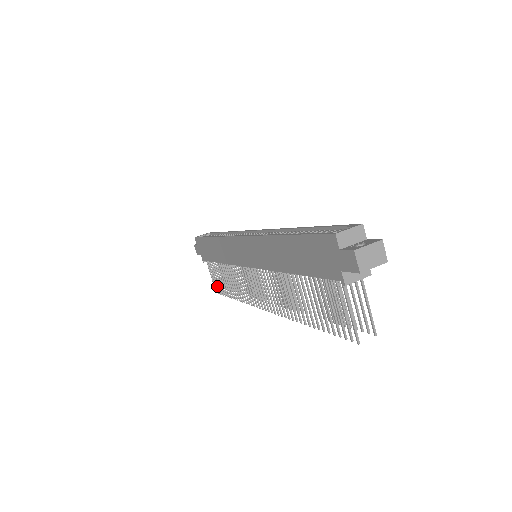
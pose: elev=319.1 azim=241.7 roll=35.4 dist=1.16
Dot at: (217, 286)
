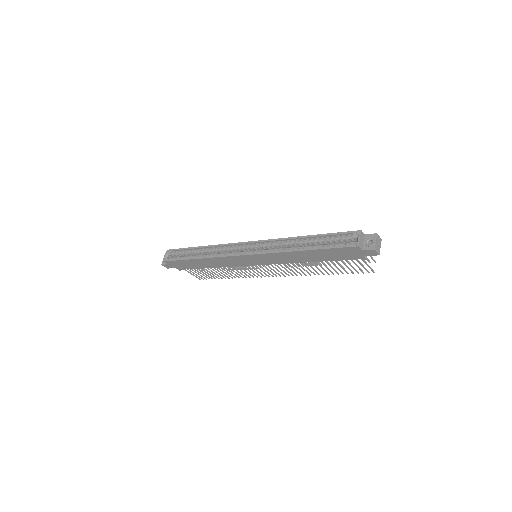
Dot at: occluded
